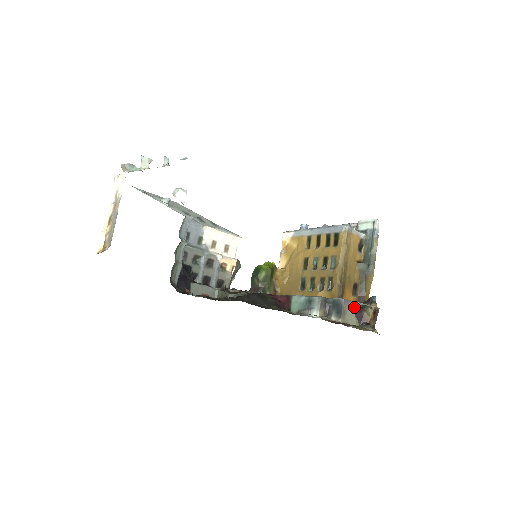
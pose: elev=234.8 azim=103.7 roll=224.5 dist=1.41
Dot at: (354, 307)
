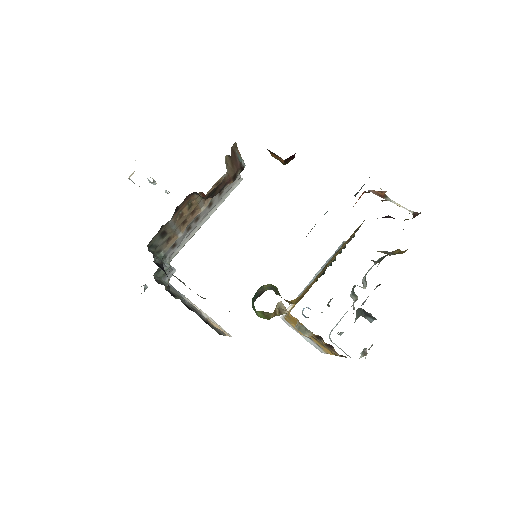
Dot at: occluded
